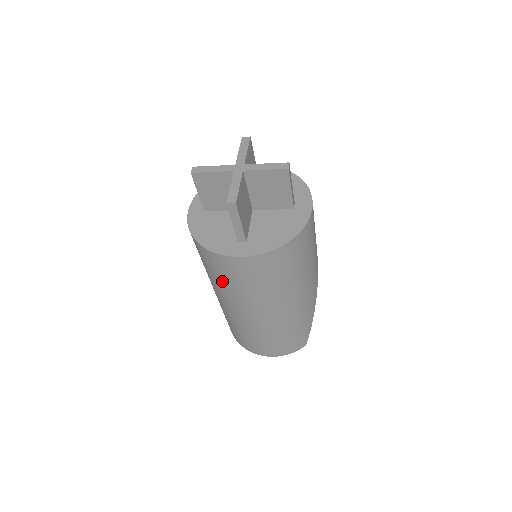
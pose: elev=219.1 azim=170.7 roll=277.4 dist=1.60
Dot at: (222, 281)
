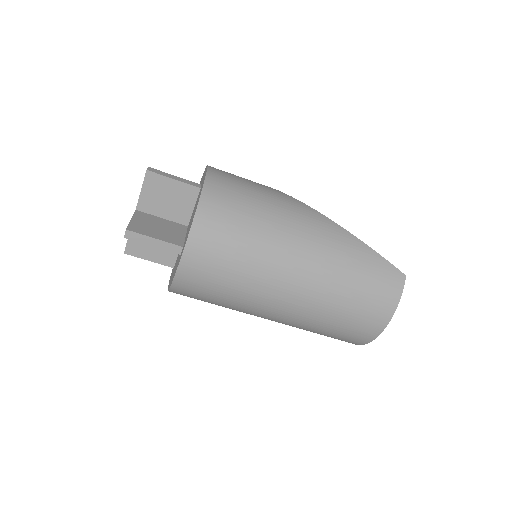
Dot at: (223, 298)
